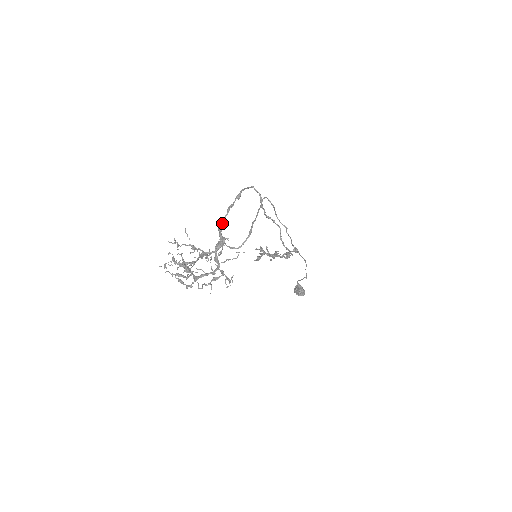
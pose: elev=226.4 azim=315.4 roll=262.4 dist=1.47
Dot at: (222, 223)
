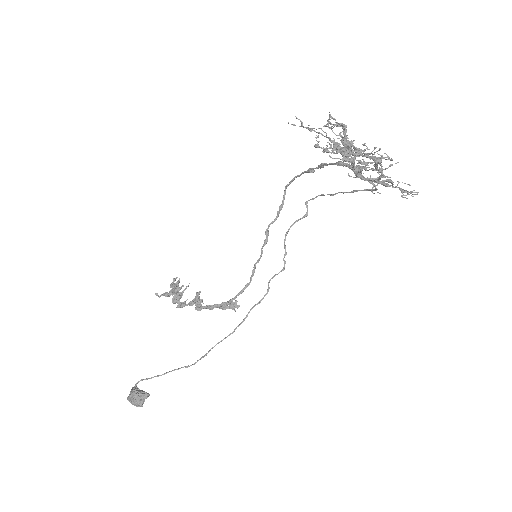
Dot at: (337, 162)
